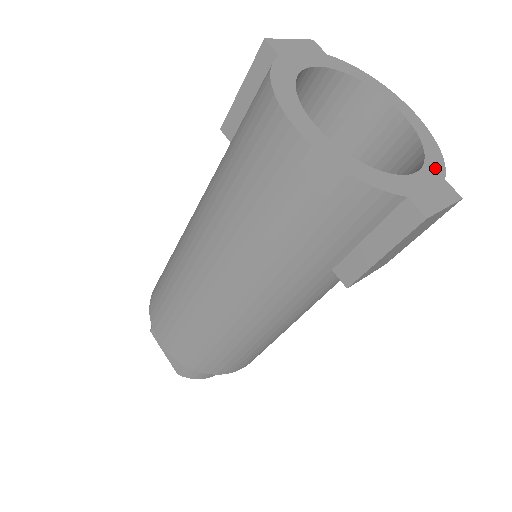
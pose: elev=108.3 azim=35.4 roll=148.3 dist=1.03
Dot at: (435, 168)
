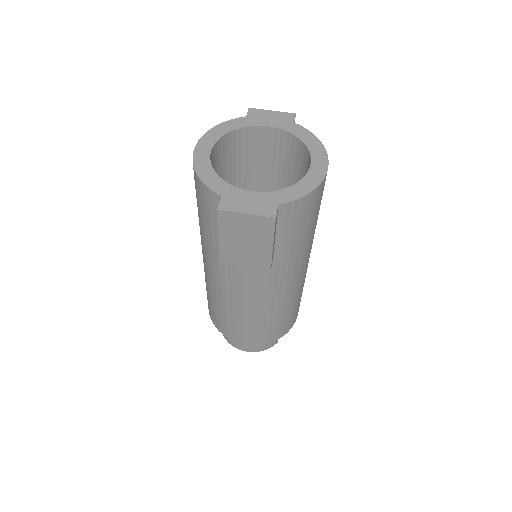
Dot at: (281, 197)
